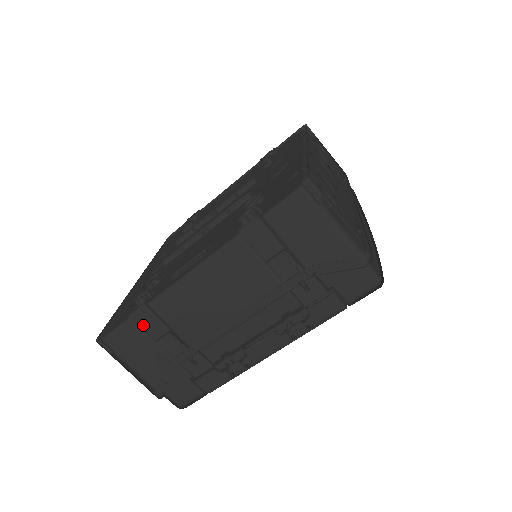
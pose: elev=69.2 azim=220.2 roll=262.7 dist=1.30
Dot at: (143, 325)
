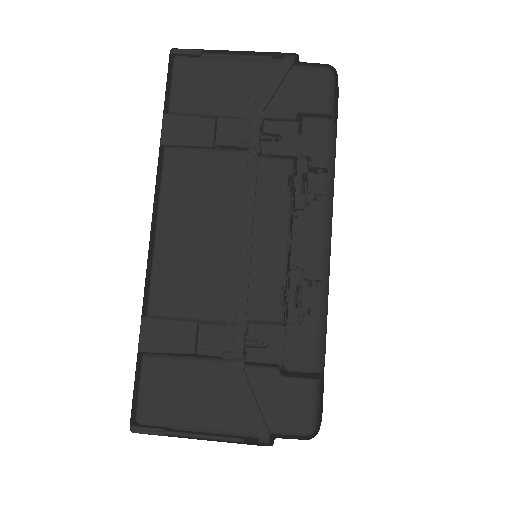
Dot at: (164, 347)
